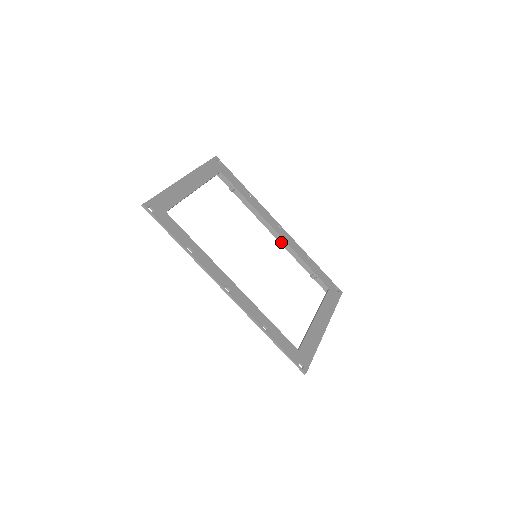
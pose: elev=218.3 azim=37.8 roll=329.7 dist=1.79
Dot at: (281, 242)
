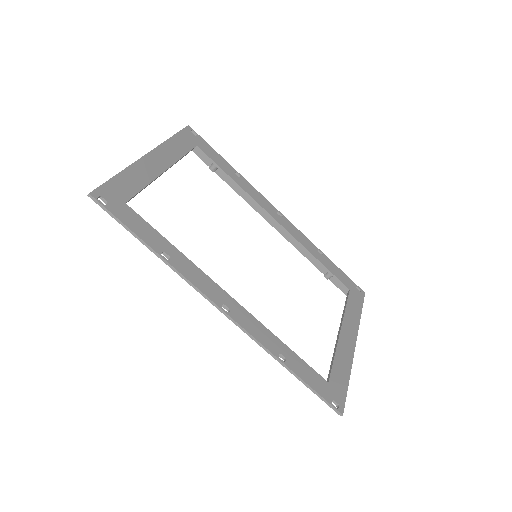
Dot at: (283, 234)
